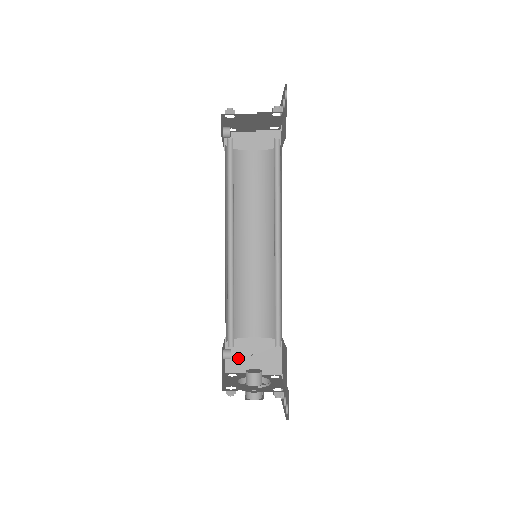
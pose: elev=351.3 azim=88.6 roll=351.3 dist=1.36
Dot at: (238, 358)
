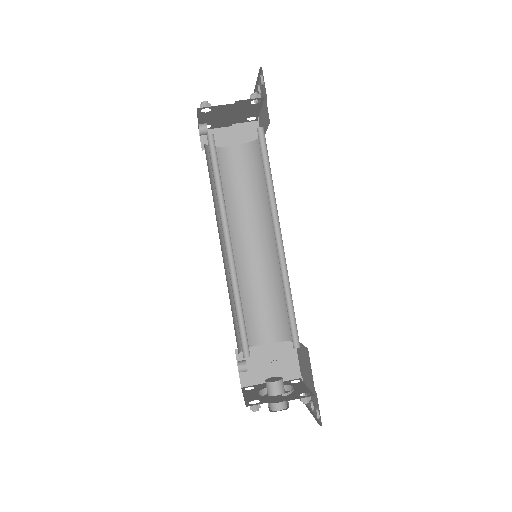
Dot at: (252, 369)
